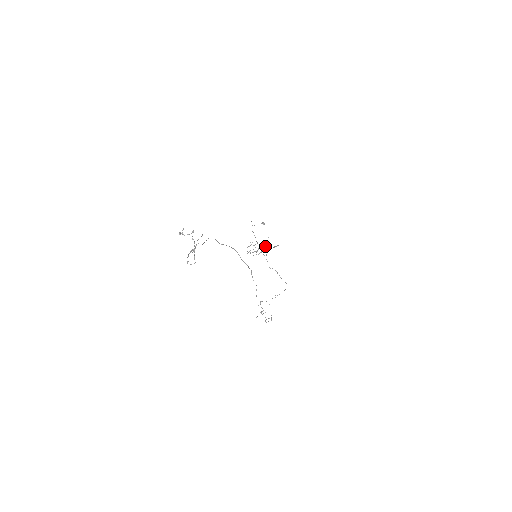
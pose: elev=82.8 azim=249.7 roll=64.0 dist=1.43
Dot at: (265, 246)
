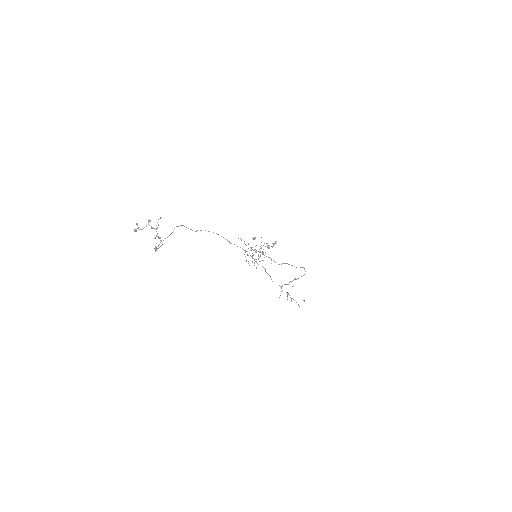
Dot at: occluded
